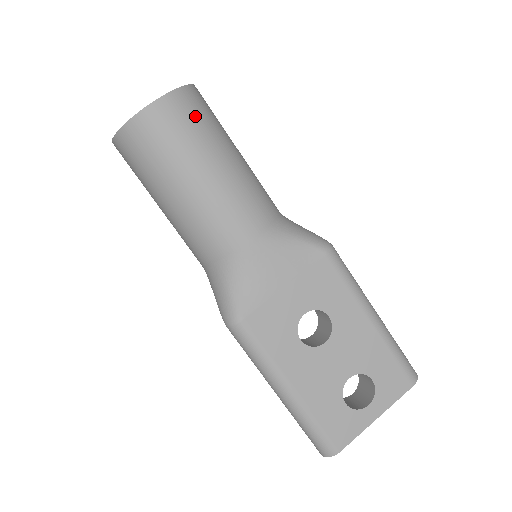
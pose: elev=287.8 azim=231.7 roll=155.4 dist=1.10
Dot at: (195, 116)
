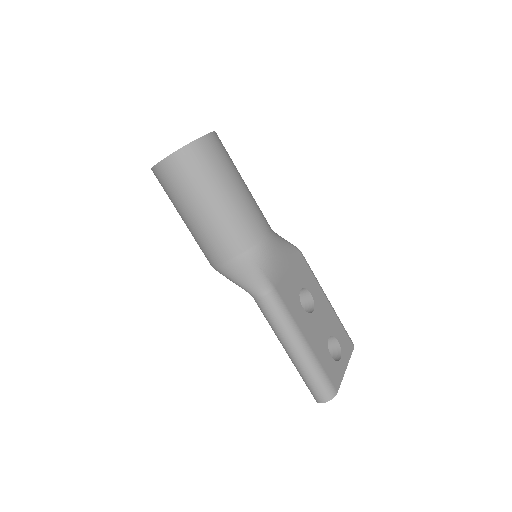
Dot at: occluded
